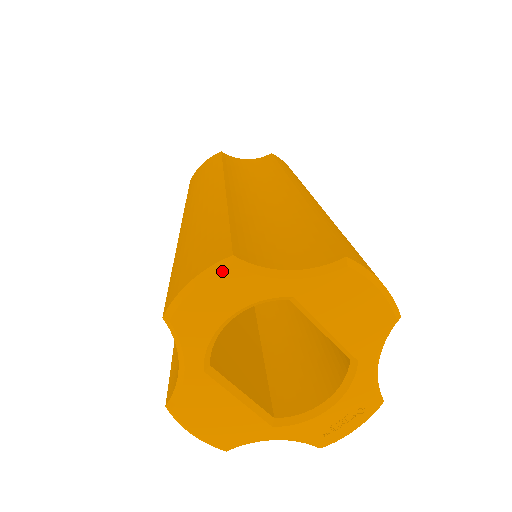
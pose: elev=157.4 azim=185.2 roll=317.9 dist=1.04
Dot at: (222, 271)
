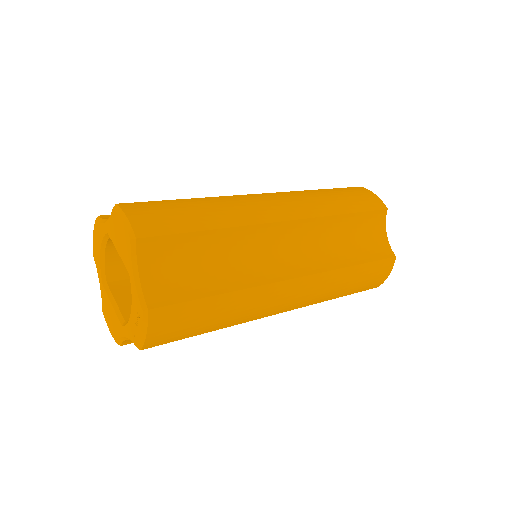
Dot at: (95, 224)
